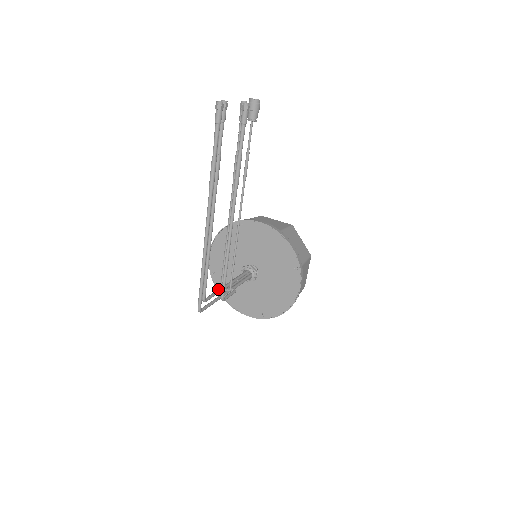
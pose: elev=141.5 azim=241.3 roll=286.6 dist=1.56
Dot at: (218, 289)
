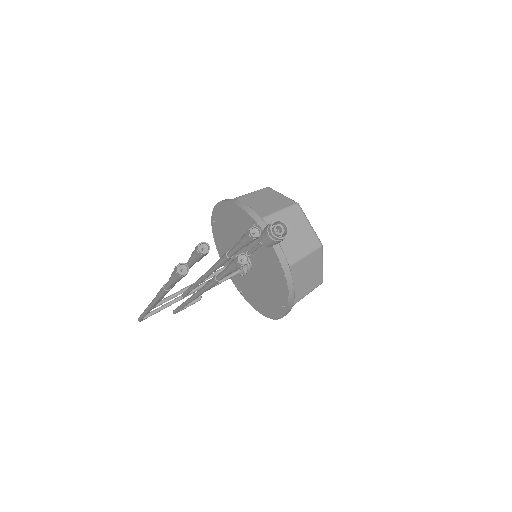
Dot at: (181, 290)
